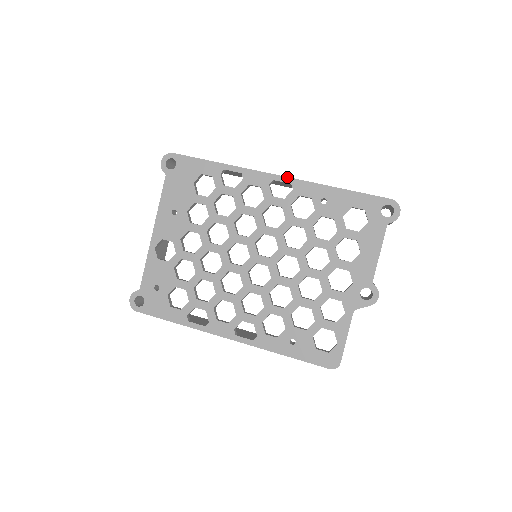
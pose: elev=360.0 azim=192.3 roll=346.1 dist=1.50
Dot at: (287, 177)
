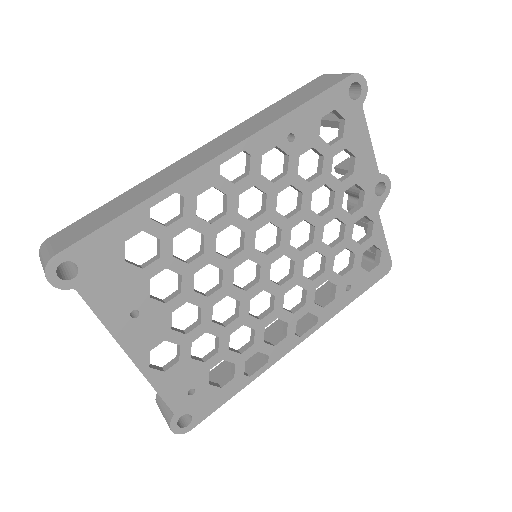
Dot at: (233, 147)
